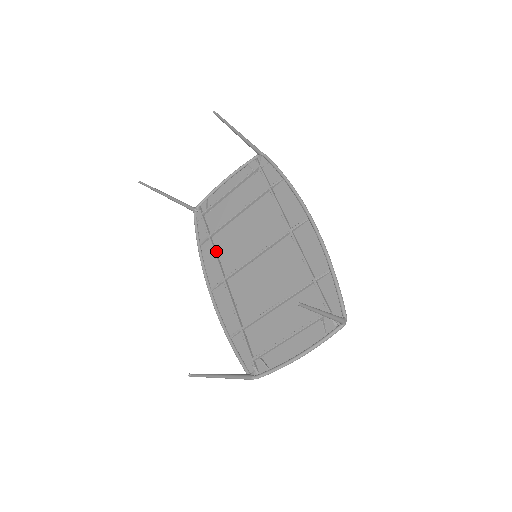
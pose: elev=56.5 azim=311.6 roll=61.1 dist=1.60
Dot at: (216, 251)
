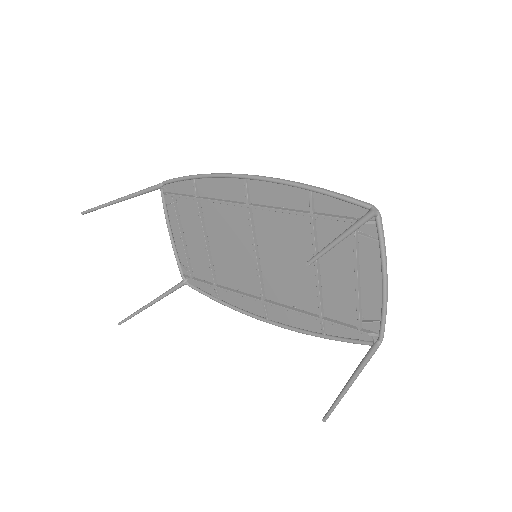
Dot at: (232, 290)
